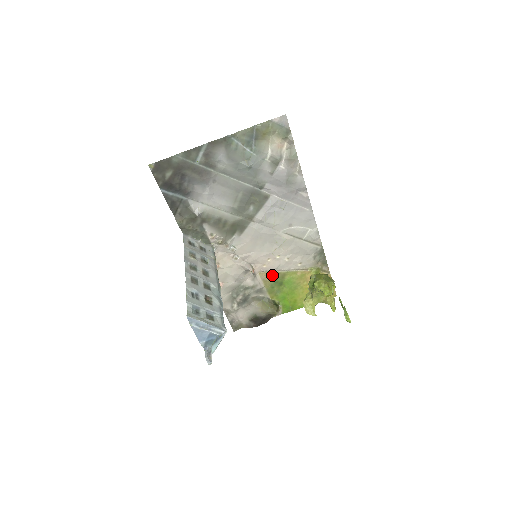
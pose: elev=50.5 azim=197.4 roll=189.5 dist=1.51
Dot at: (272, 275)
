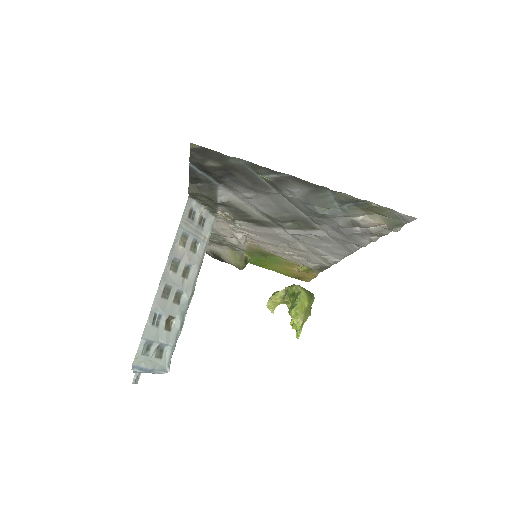
Dot at: (262, 250)
